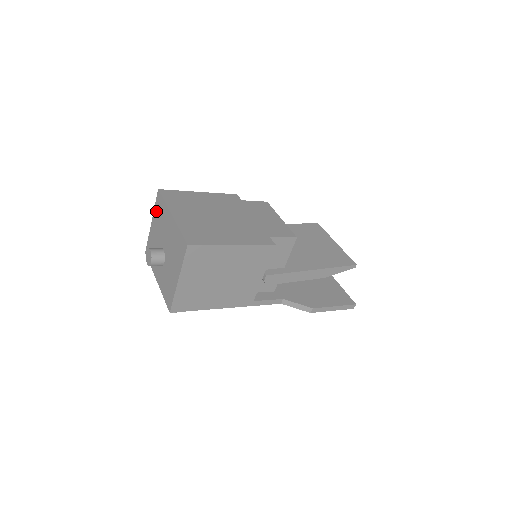
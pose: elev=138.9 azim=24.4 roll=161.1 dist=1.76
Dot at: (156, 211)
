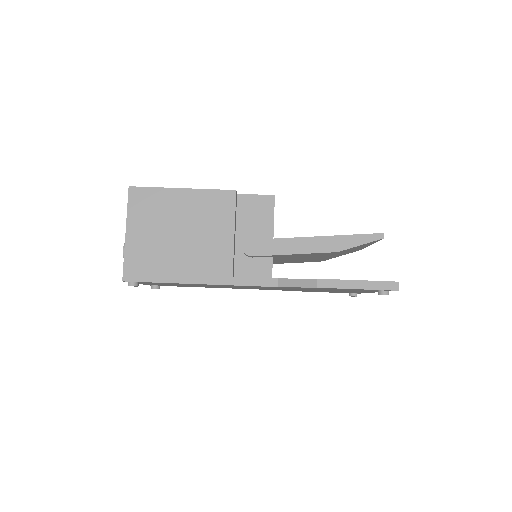
Dot at: occluded
